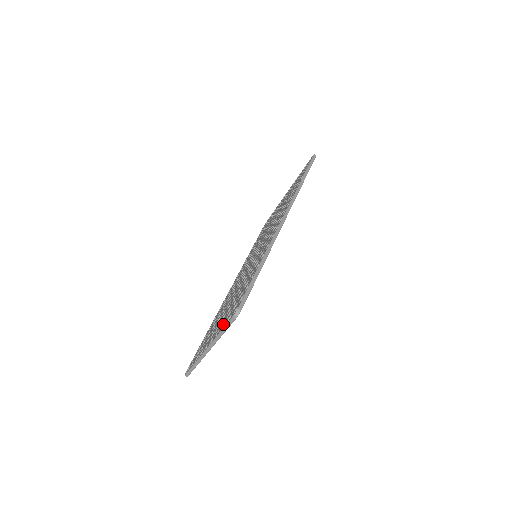
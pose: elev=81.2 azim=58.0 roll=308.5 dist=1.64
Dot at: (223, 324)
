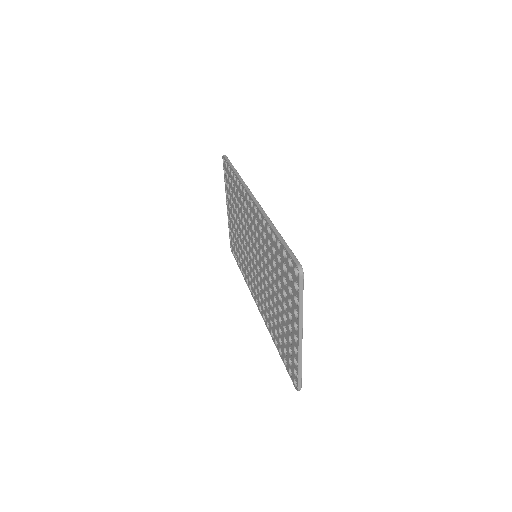
Dot at: (294, 300)
